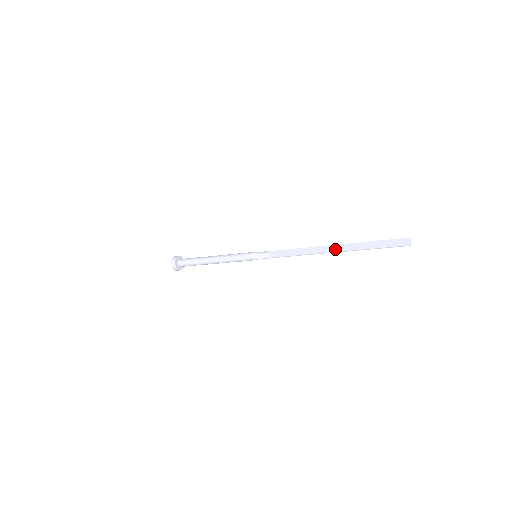
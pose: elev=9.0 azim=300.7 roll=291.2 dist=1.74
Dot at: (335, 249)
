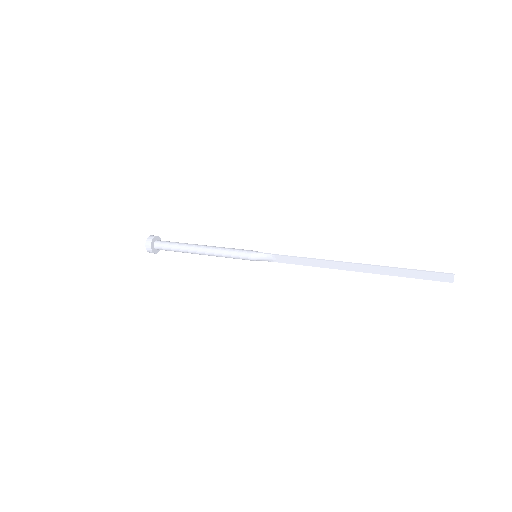
Dot at: (358, 269)
